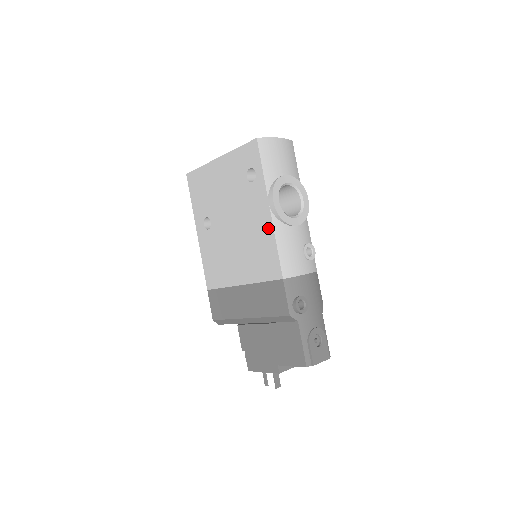
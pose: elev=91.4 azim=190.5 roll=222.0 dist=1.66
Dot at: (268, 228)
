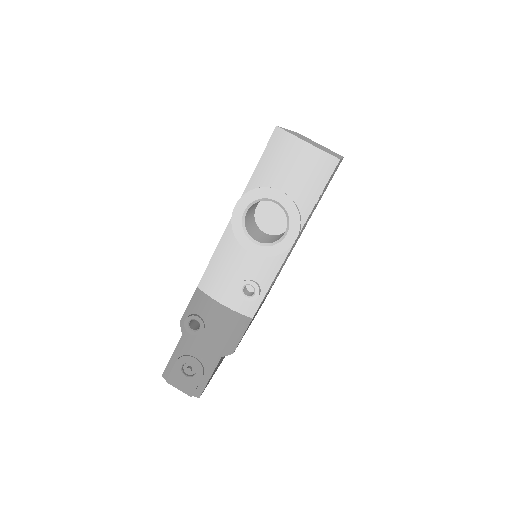
Dot at: occluded
